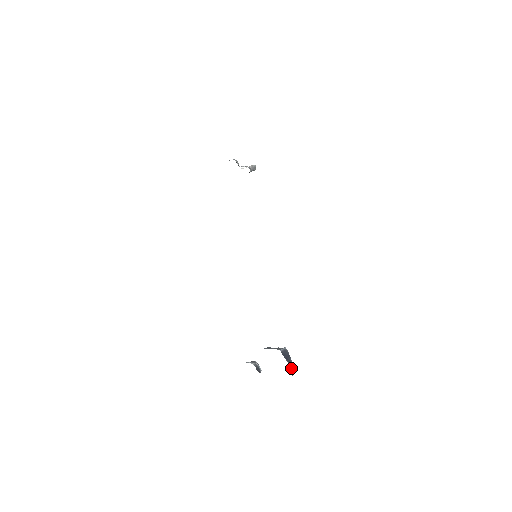
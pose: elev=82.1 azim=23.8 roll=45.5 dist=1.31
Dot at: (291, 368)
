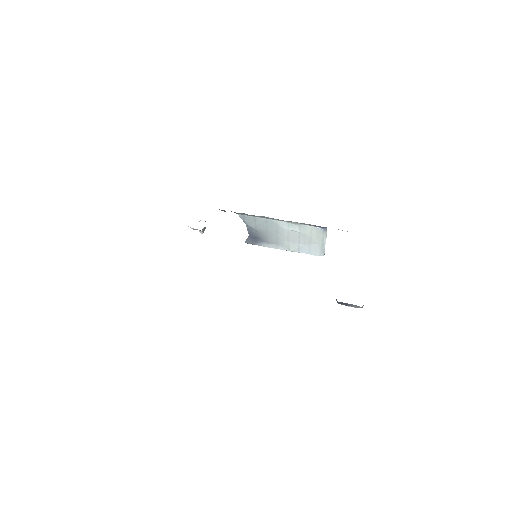
Dot at: occluded
